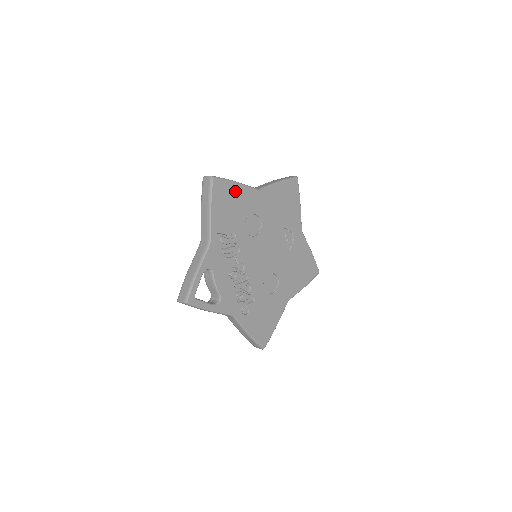
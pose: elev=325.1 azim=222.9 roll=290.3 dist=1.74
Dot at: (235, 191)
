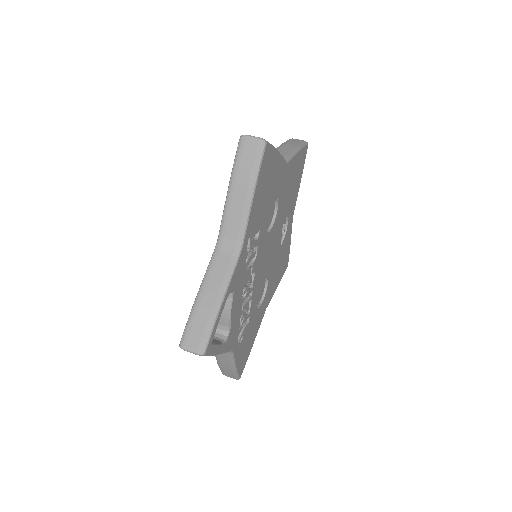
Dot at: (274, 165)
